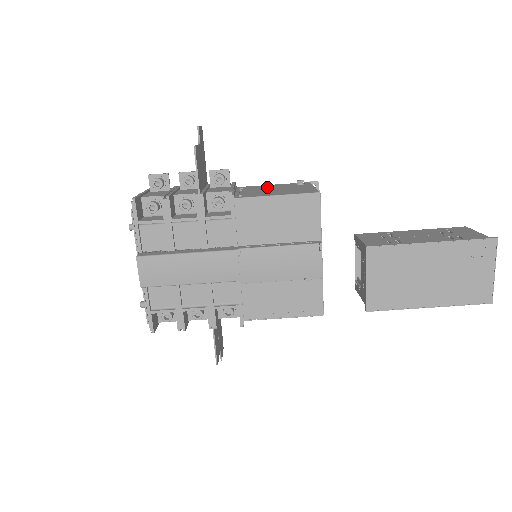
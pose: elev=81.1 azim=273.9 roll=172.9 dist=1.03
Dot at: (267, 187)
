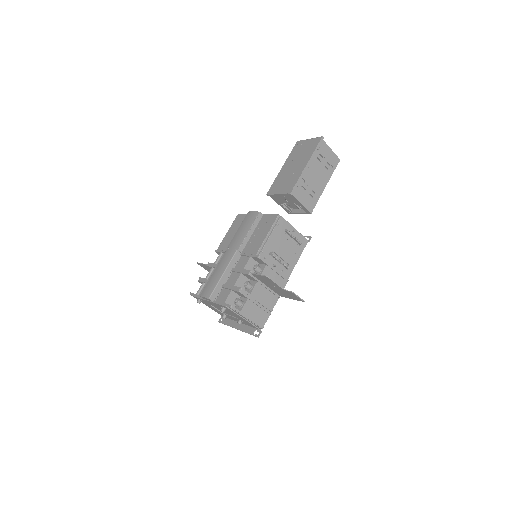
Dot at: occluded
